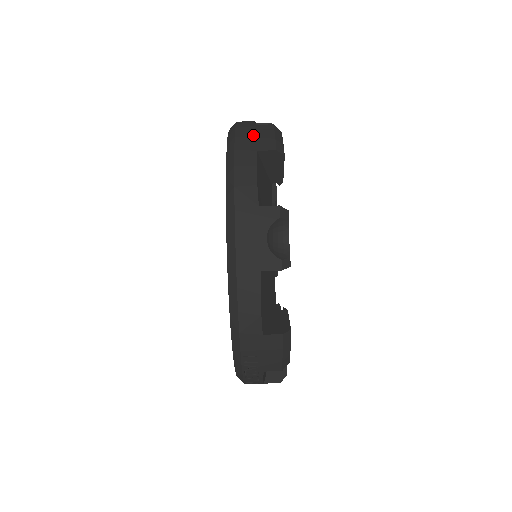
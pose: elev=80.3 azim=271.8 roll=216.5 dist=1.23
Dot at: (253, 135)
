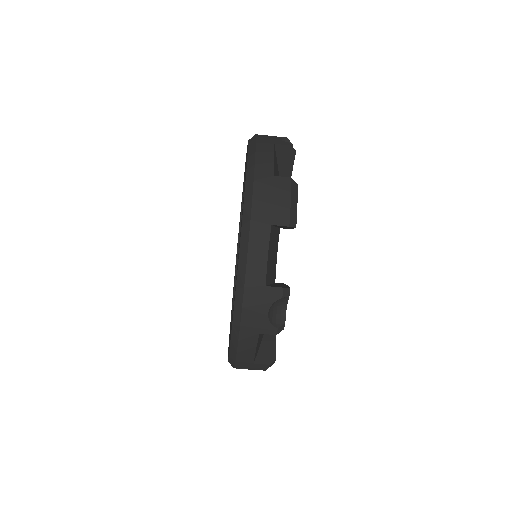
Dot at: (270, 199)
